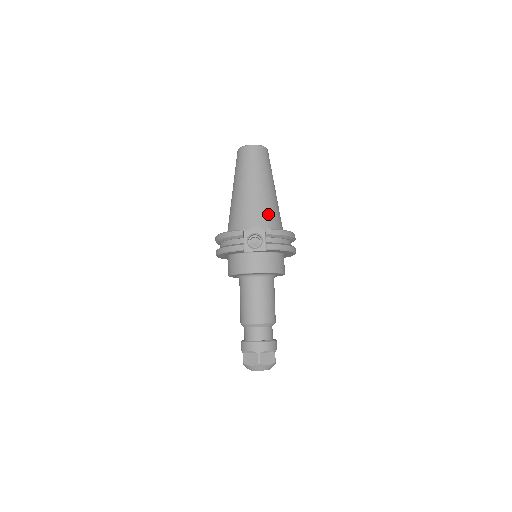
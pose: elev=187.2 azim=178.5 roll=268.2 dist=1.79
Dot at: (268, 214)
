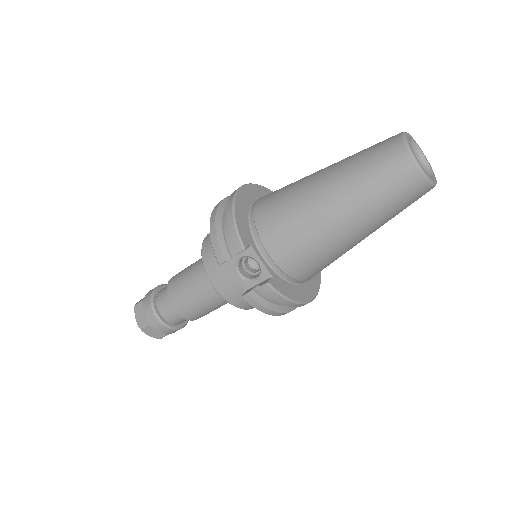
Dot at: (305, 261)
